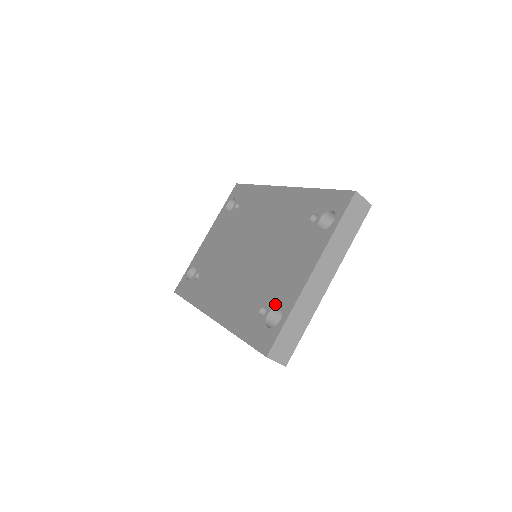
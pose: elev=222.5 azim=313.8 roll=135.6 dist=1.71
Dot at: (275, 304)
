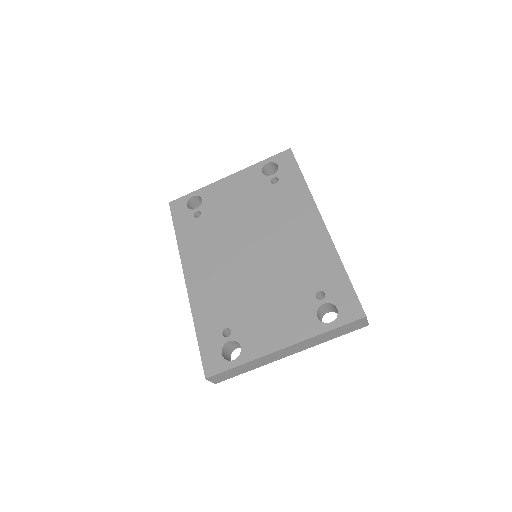
Dot at: (240, 340)
